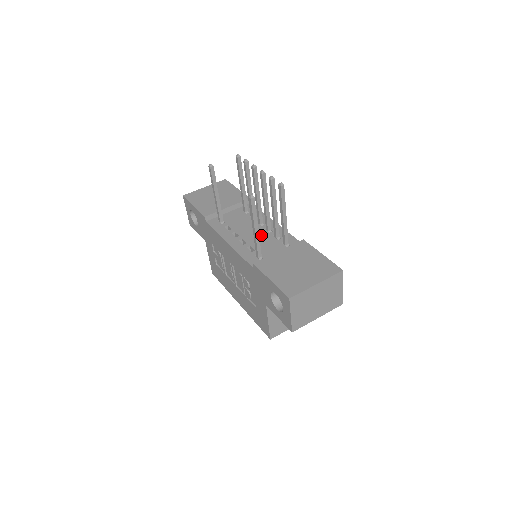
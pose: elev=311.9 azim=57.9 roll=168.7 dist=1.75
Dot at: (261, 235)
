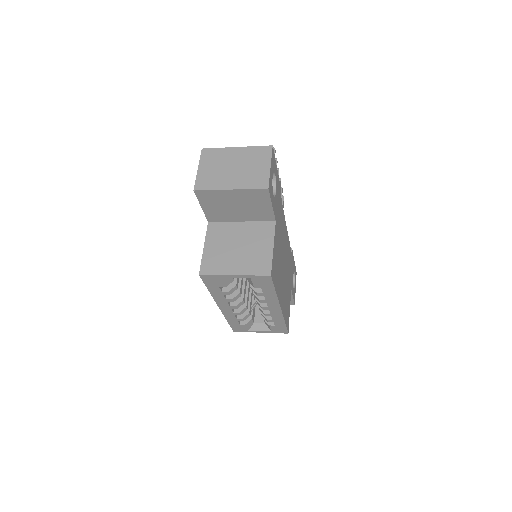
Dot at: occluded
